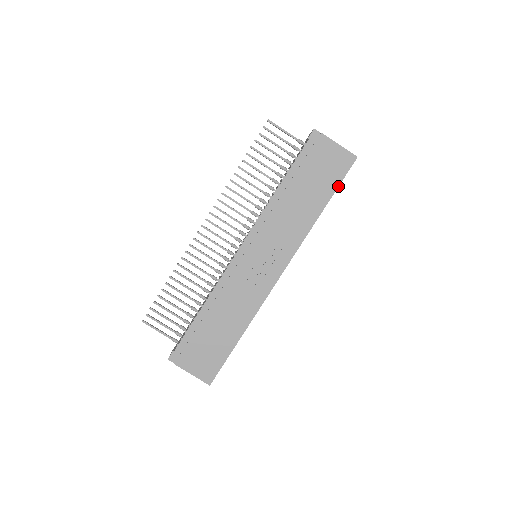
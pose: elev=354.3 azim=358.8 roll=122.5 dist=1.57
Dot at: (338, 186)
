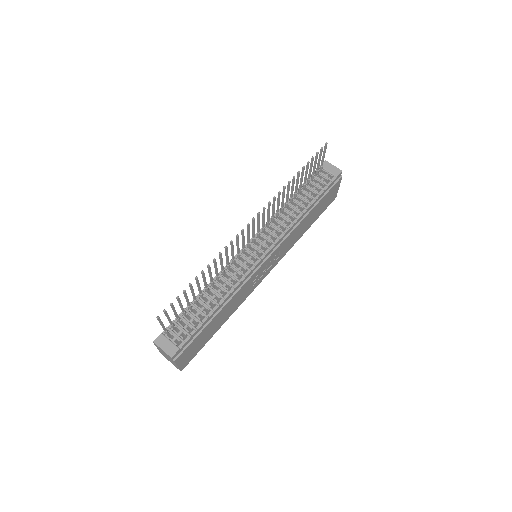
Dot at: occluded
